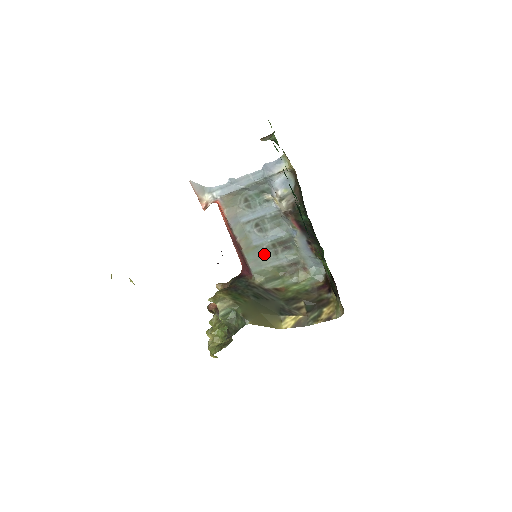
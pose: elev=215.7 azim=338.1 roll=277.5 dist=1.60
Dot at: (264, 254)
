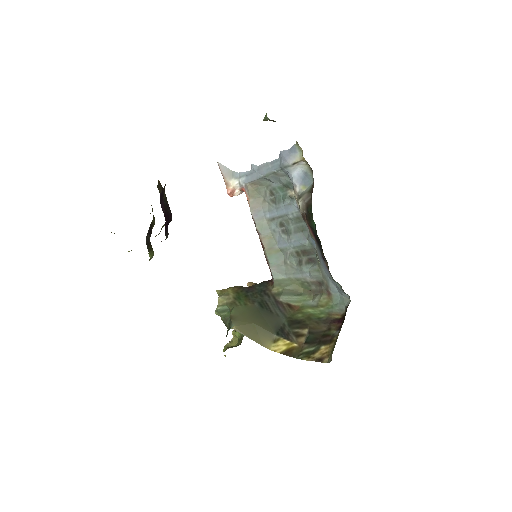
Dot at: (288, 261)
